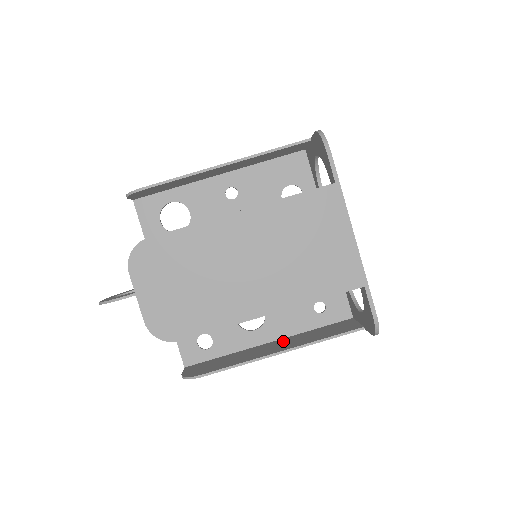
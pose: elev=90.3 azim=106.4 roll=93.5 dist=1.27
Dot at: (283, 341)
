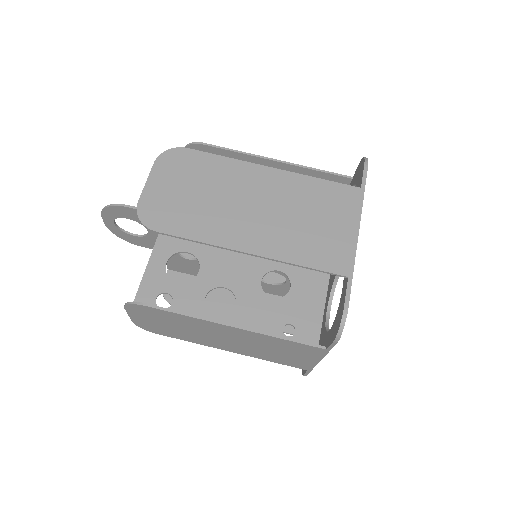
Dot at: occluded
